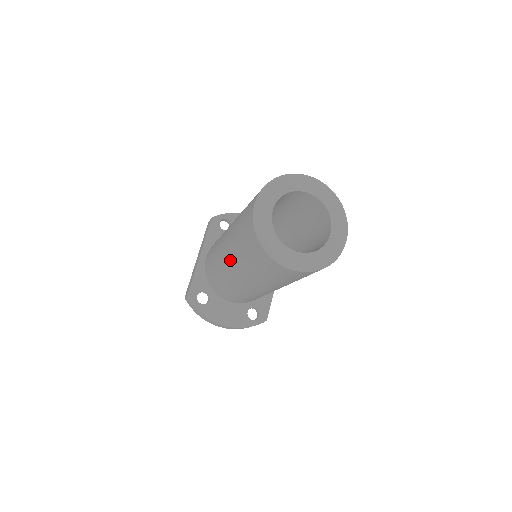
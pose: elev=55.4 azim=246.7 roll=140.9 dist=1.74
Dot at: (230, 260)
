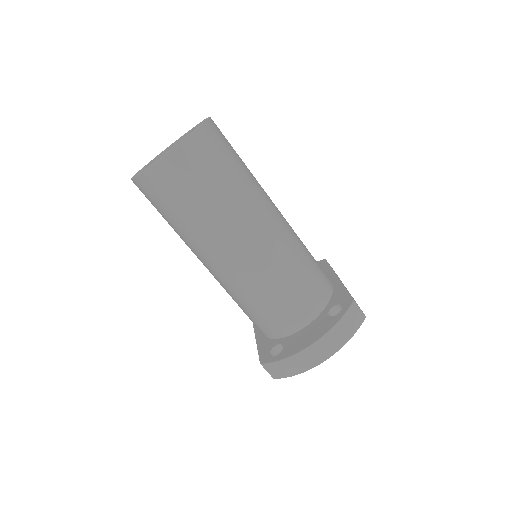
Dot at: (200, 254)
